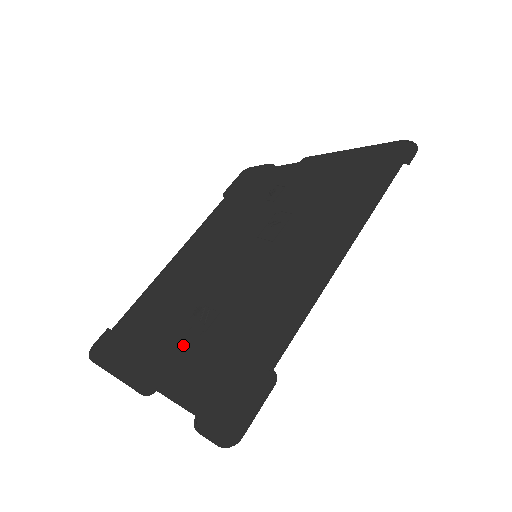
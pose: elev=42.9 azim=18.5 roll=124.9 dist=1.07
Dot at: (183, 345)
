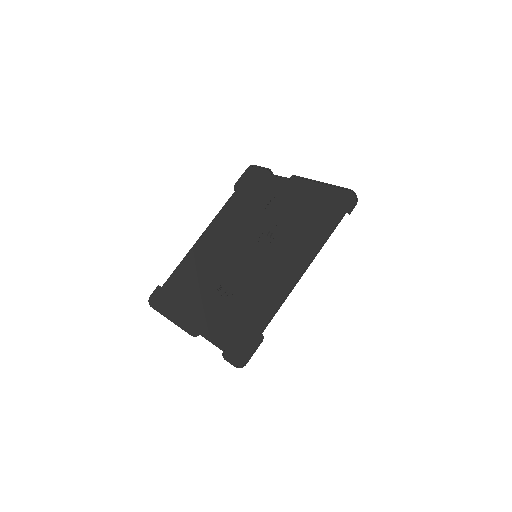
Dot at: (213, 309)
